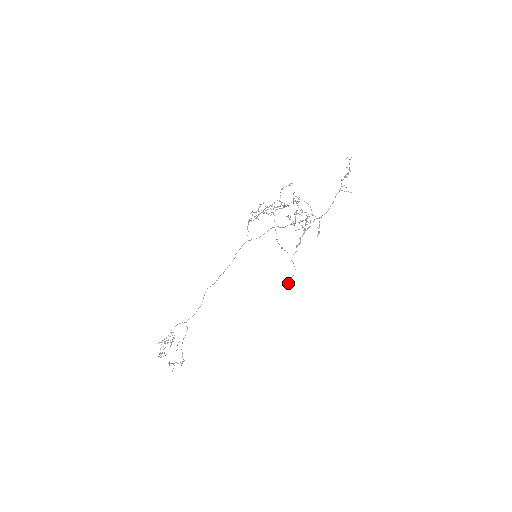
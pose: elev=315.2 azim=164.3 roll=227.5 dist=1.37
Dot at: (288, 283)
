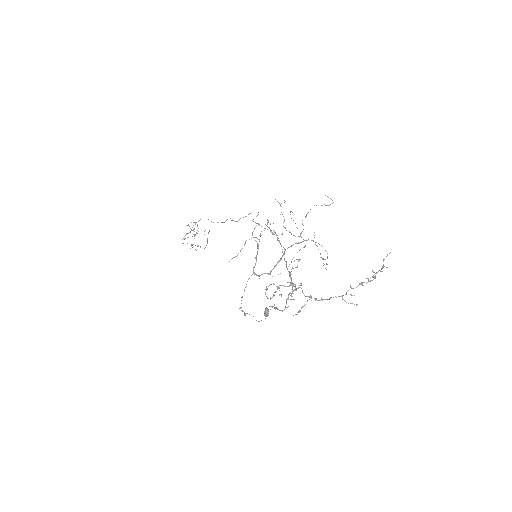
Dot at: (264, 312)
